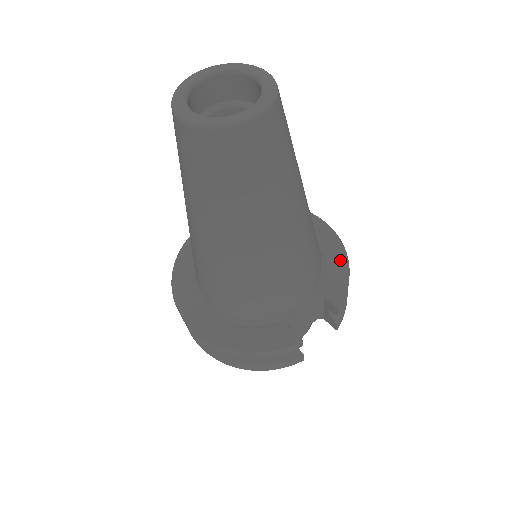
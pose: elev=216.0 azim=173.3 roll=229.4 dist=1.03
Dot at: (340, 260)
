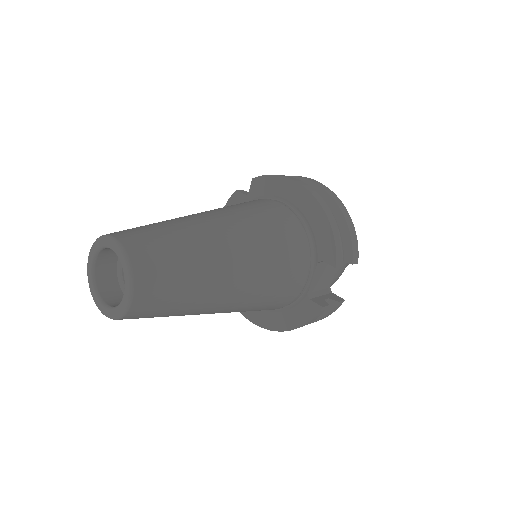
Dot at: (319, 217)
